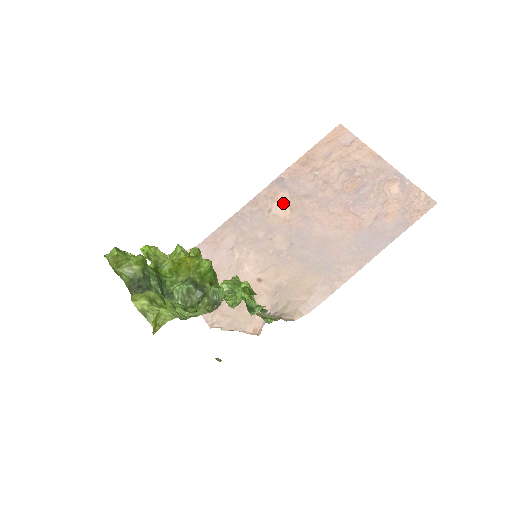
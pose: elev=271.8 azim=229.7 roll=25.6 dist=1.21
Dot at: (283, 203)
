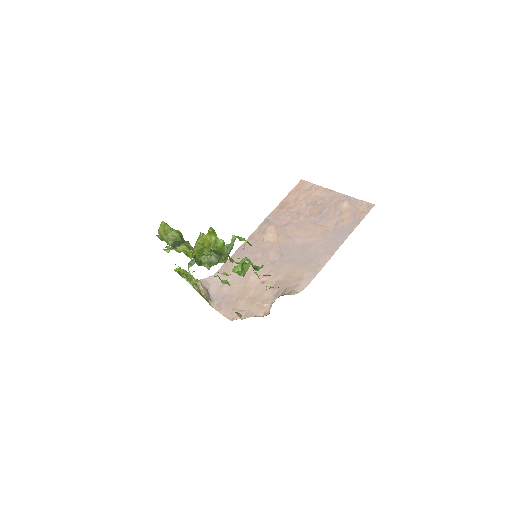
Dot at: (271, 233)
